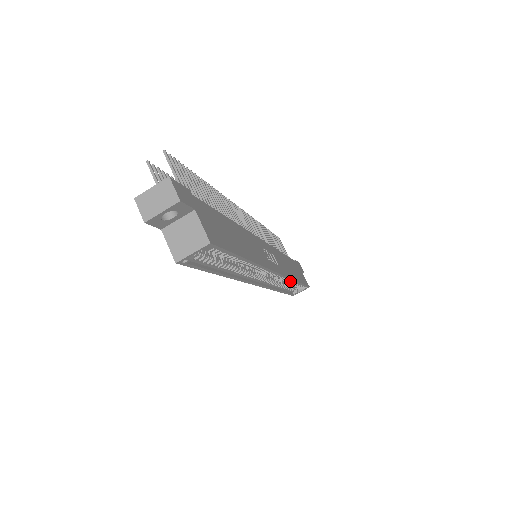
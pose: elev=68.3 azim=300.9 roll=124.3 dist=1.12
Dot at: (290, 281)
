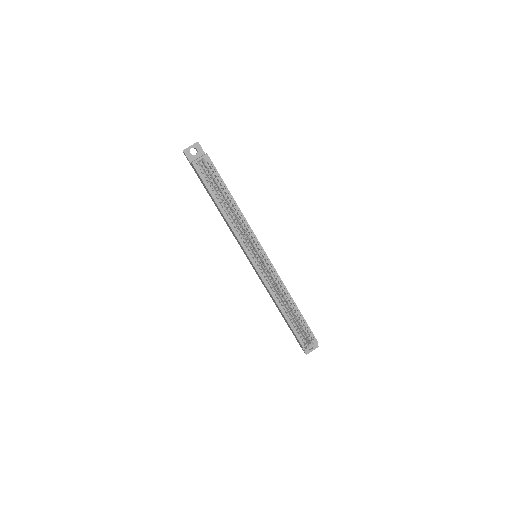
Dot at: (289, 302)
